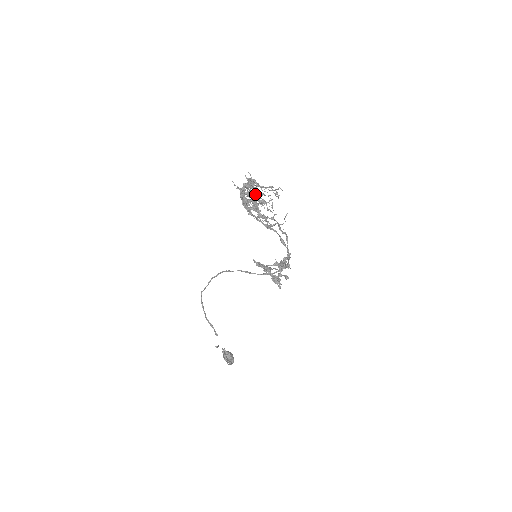
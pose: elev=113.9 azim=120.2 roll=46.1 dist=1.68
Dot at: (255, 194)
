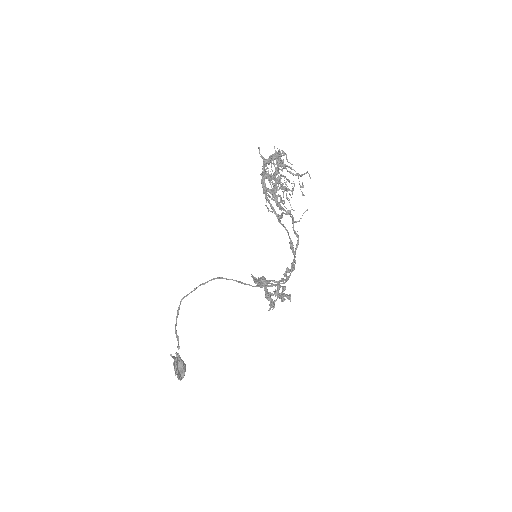
Dot at: (279, 182)
